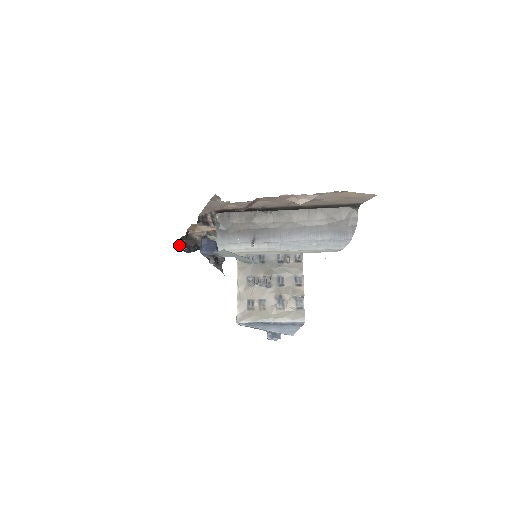
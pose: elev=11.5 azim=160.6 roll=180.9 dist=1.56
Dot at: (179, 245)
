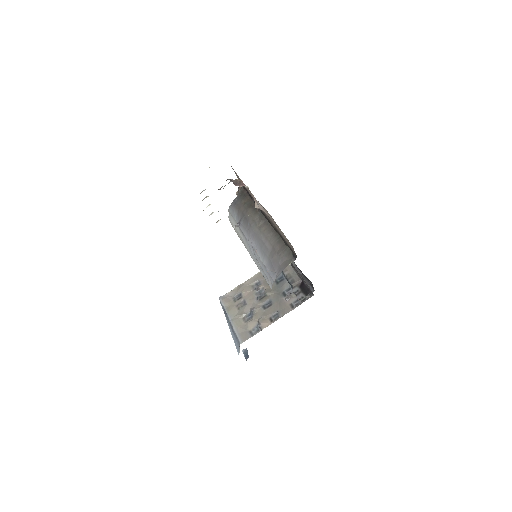
Dot at: occluded
